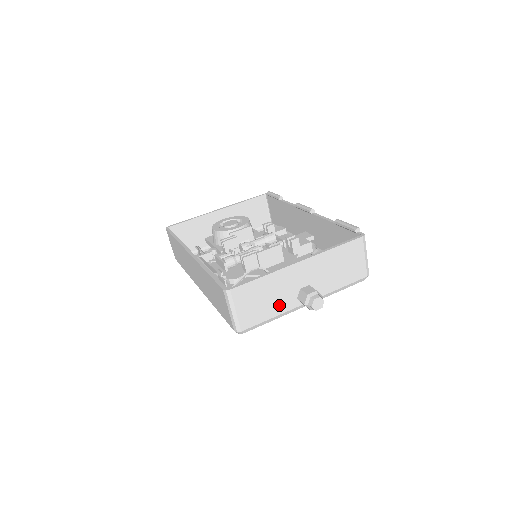
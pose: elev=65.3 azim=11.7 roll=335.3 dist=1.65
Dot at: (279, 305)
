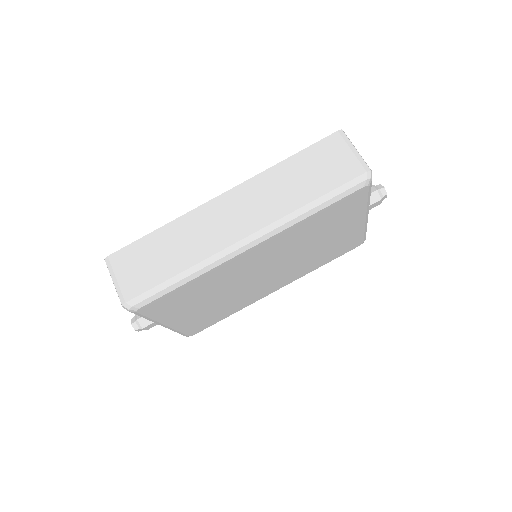
Dot at: occluded
